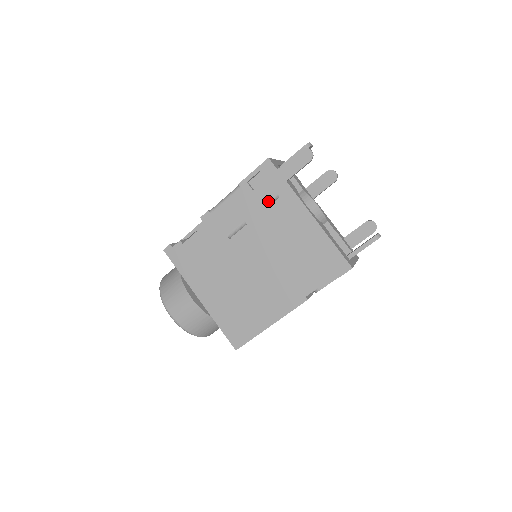
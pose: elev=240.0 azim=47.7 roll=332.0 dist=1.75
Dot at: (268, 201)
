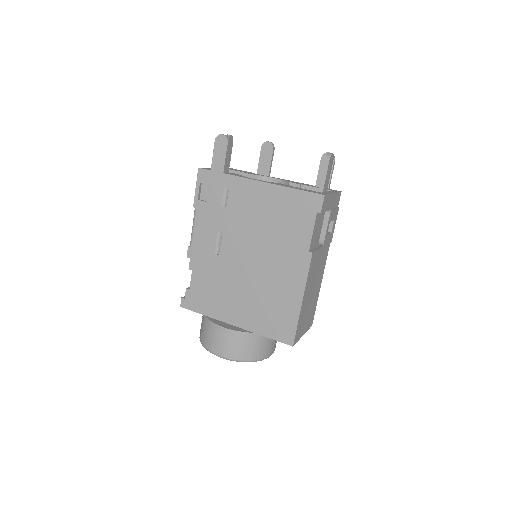
Dot at: (222, 200)
